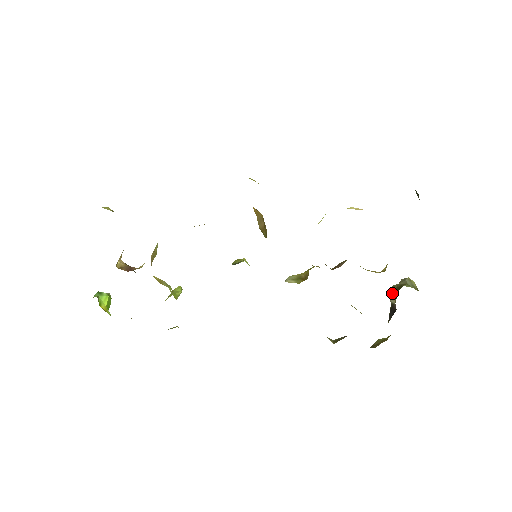
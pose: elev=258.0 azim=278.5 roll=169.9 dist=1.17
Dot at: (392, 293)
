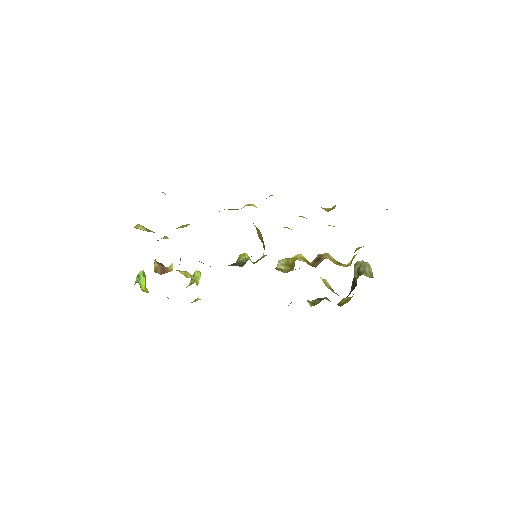
Dot at: (355, 270)
